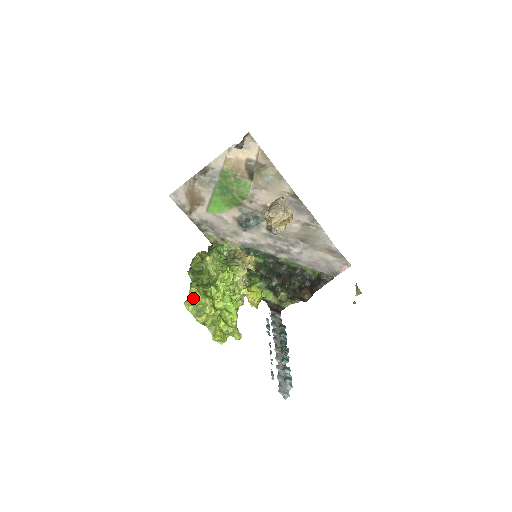
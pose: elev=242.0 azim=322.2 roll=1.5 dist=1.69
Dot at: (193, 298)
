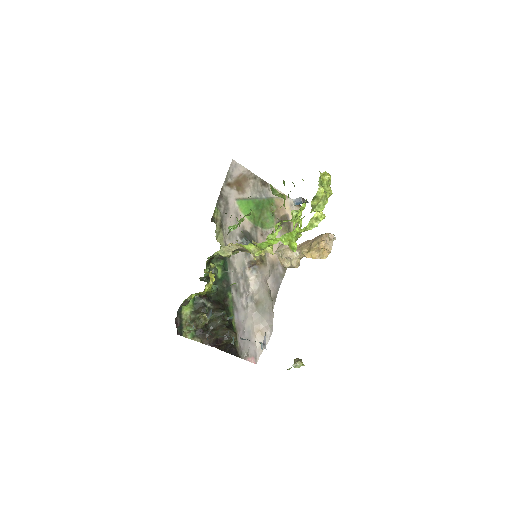
Dot at: (329, 177)
